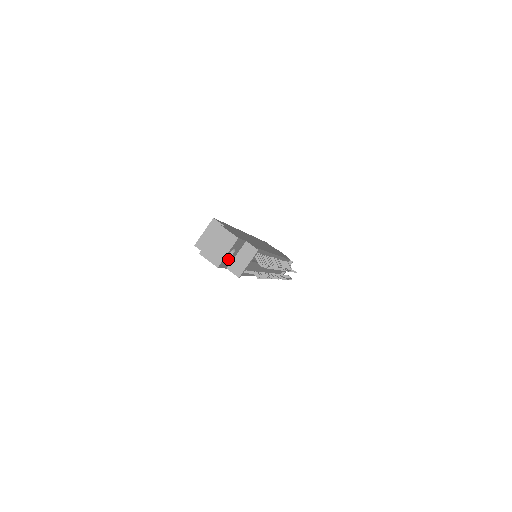
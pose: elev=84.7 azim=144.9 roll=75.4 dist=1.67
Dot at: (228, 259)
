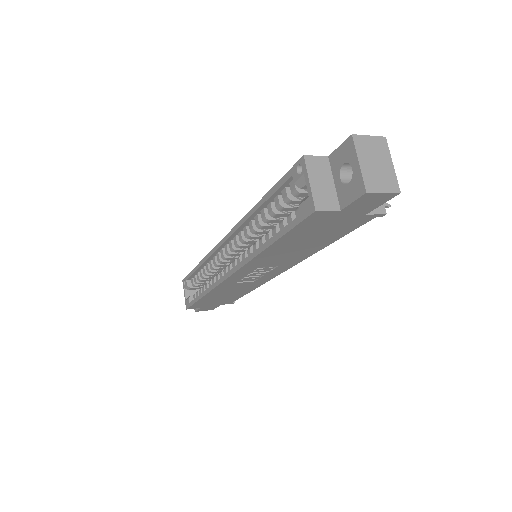
Dot at: occluded
